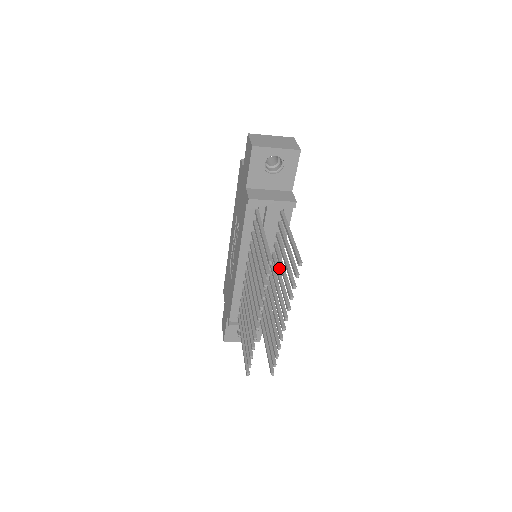
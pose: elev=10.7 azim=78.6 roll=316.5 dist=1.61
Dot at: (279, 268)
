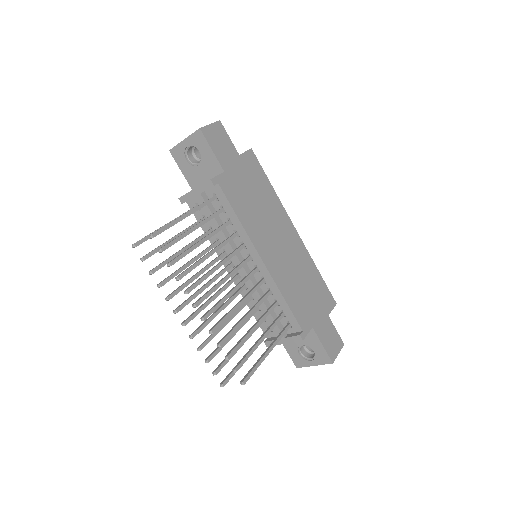
Dot at: (227, 256)
